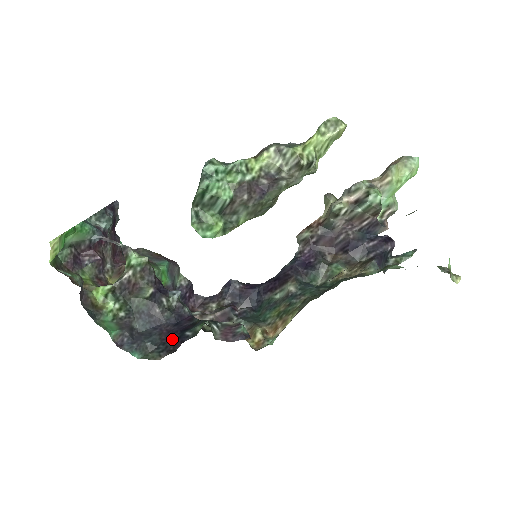
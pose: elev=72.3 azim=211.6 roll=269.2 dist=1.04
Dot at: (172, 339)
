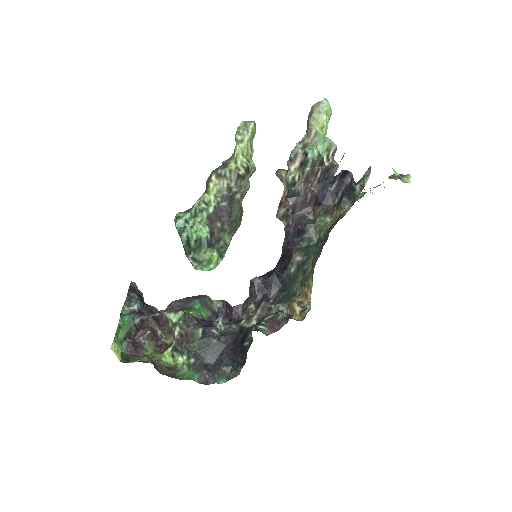
Dot at: (238, 354)
